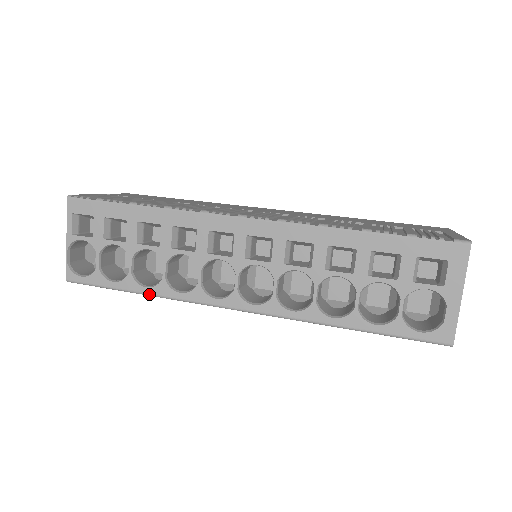
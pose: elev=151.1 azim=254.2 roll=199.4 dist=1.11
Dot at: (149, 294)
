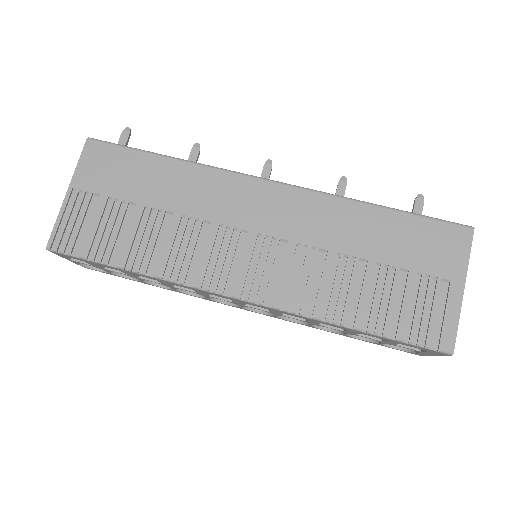
Dot at: occluded
